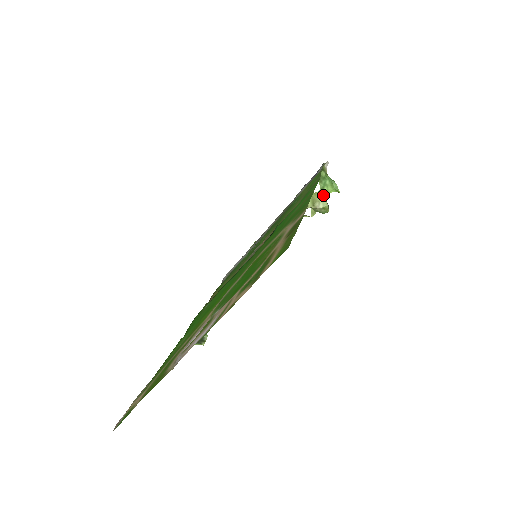
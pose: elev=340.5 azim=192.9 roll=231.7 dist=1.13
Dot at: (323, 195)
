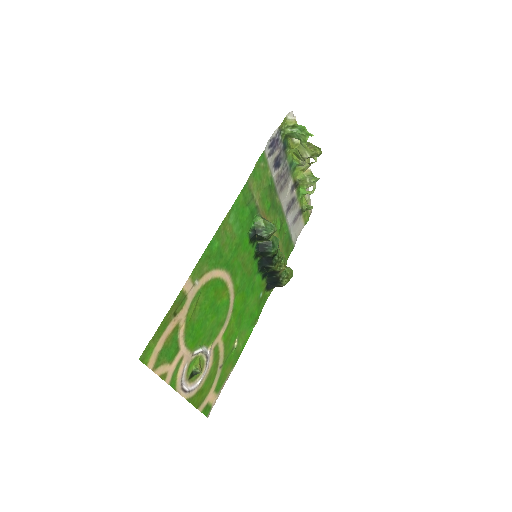
Dot at: (304, 145)
